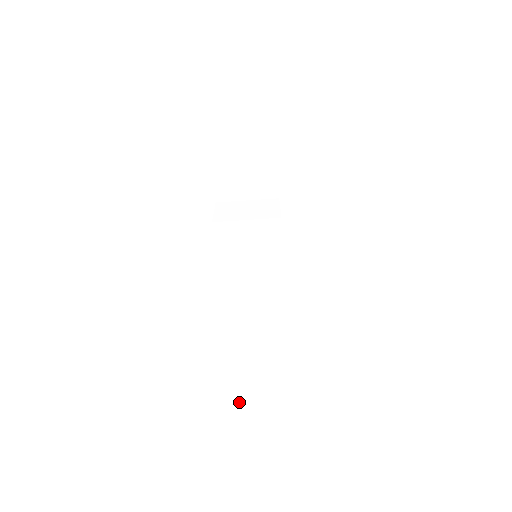
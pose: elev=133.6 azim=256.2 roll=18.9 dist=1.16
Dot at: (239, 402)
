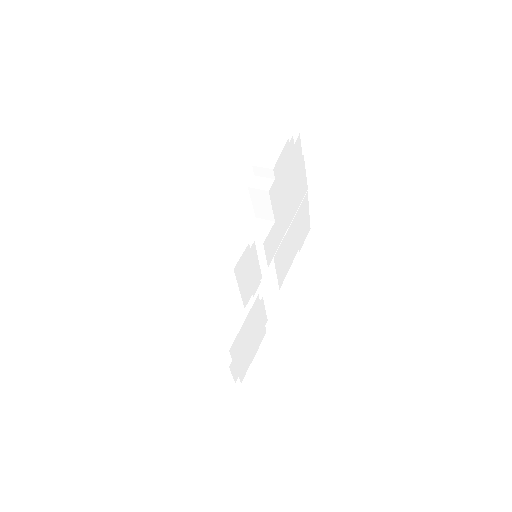
Dot at: (201, 365)
